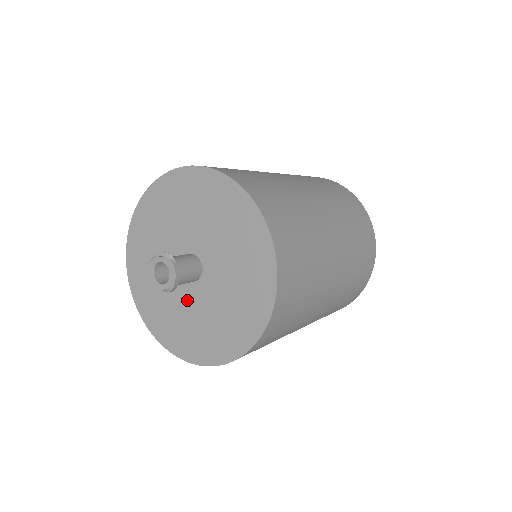
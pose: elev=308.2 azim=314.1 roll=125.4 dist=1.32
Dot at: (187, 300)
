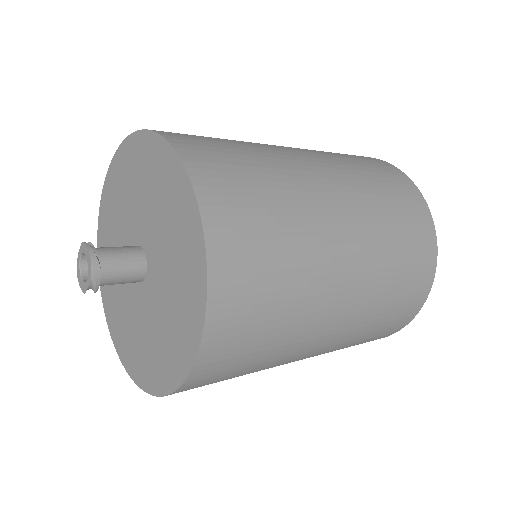
Dot at: (147, 308)
